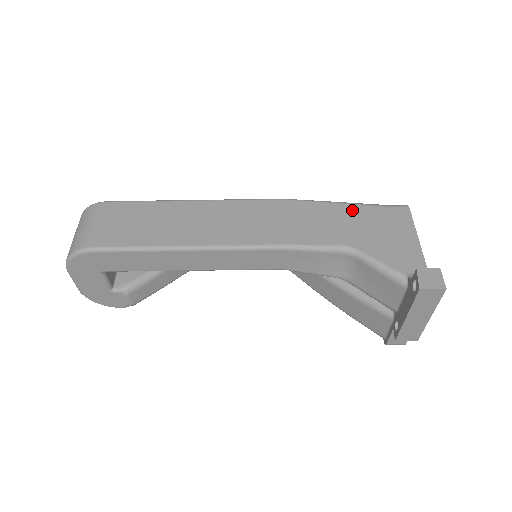
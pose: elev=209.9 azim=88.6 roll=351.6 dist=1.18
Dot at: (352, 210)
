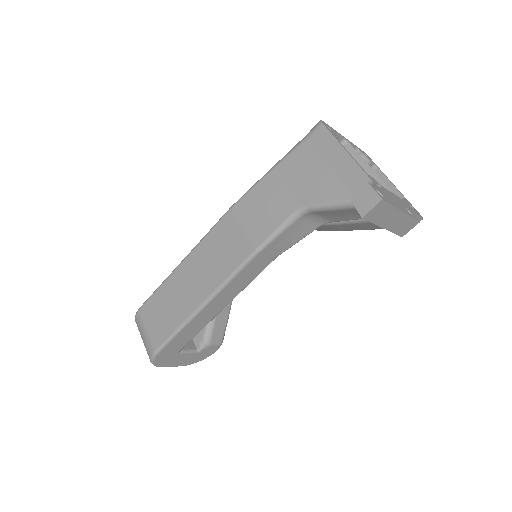
Dot at: (282, 170)
